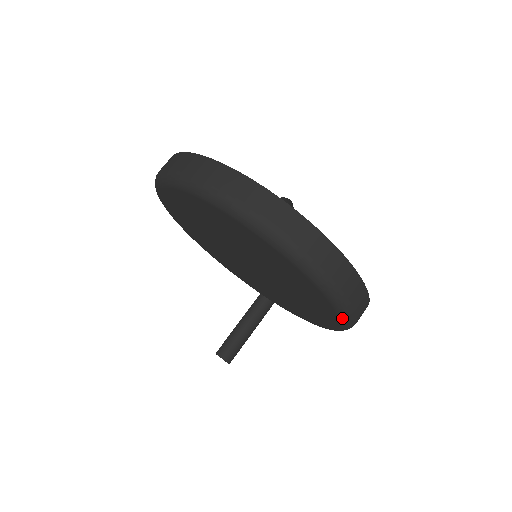
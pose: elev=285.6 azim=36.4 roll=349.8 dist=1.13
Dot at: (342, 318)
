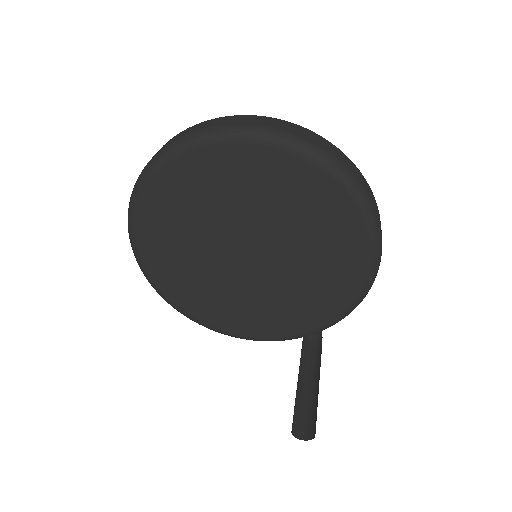
Dot at: (353, 195)
